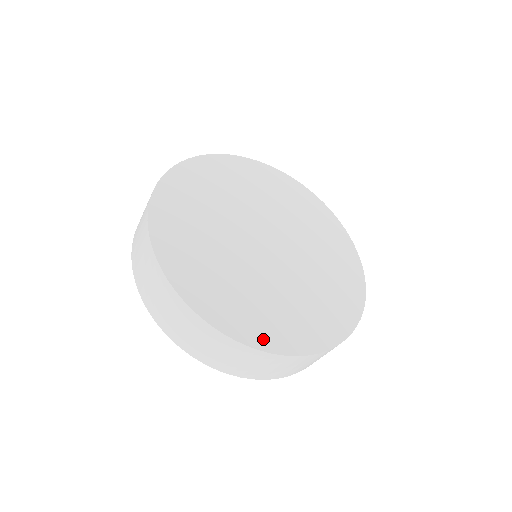
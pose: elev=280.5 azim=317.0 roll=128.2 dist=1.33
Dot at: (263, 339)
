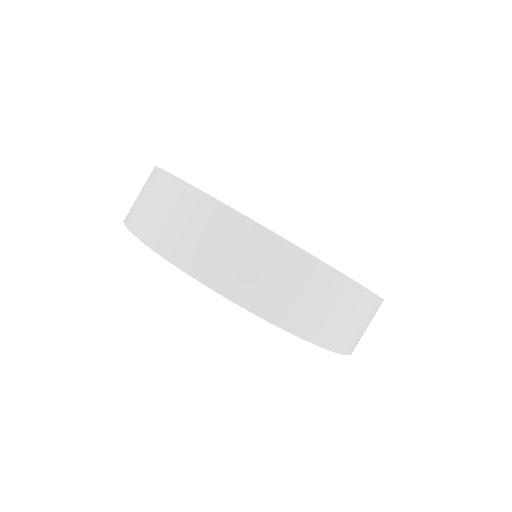
Dot at: occluded
